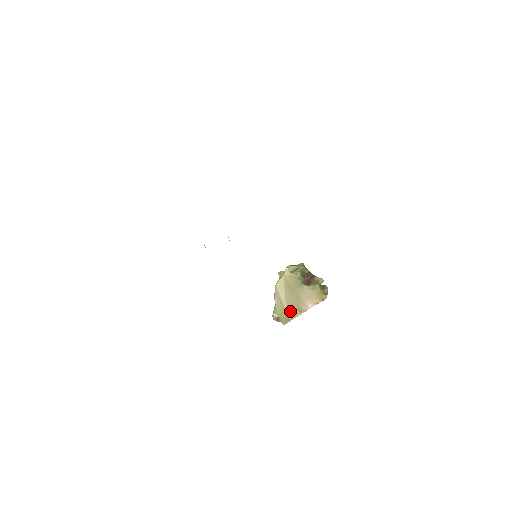
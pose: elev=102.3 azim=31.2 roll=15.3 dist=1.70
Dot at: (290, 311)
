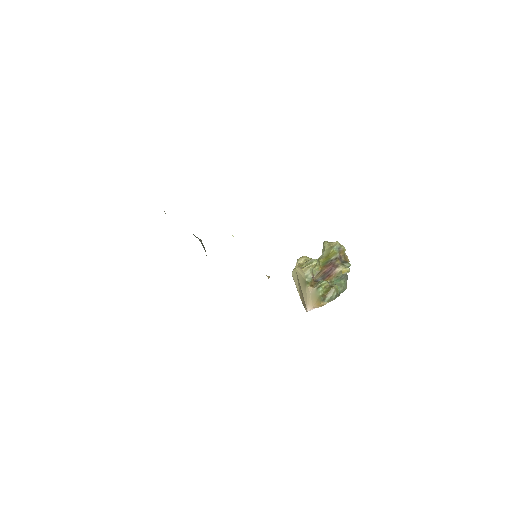
Dot at: (302, 301)
